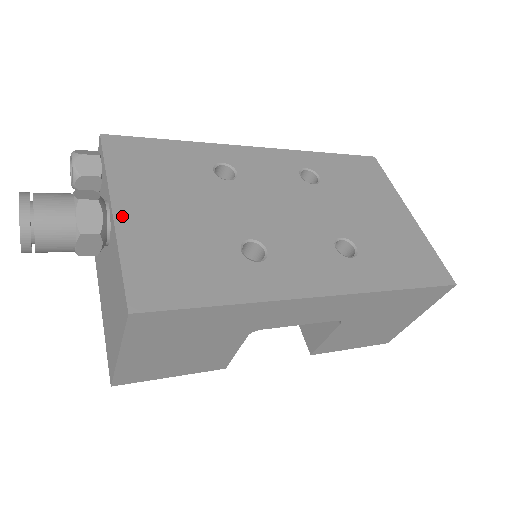
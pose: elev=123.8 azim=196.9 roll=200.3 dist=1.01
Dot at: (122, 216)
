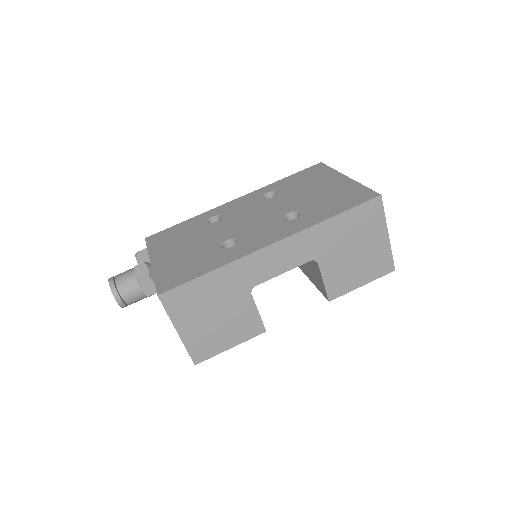
Dot at: (155, 263)
